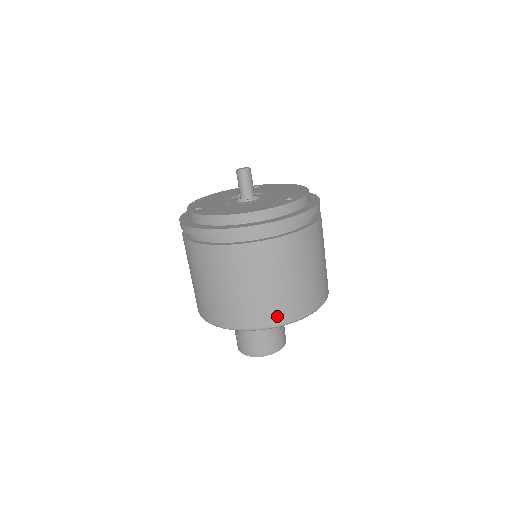
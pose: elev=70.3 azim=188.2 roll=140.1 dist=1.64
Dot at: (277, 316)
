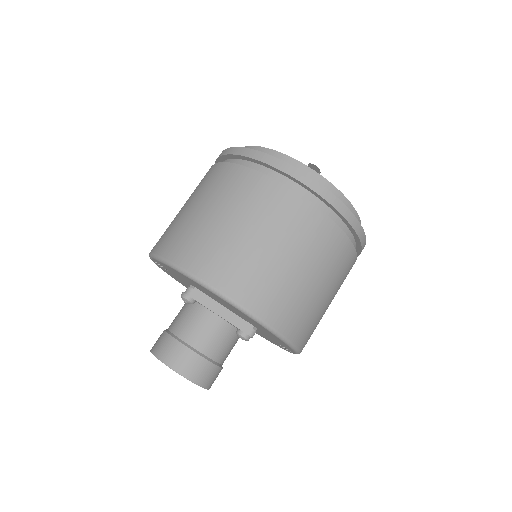
Dot at: (186, 253)
